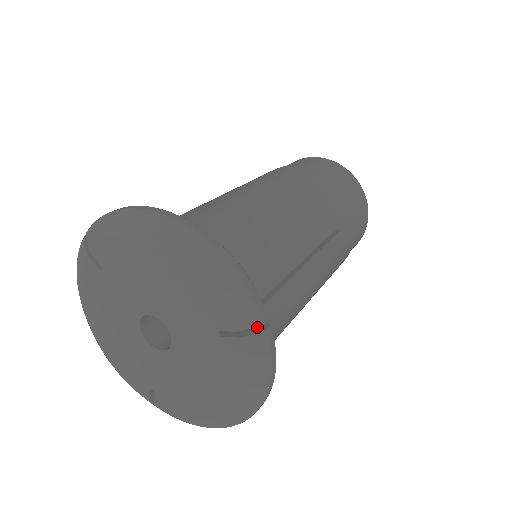
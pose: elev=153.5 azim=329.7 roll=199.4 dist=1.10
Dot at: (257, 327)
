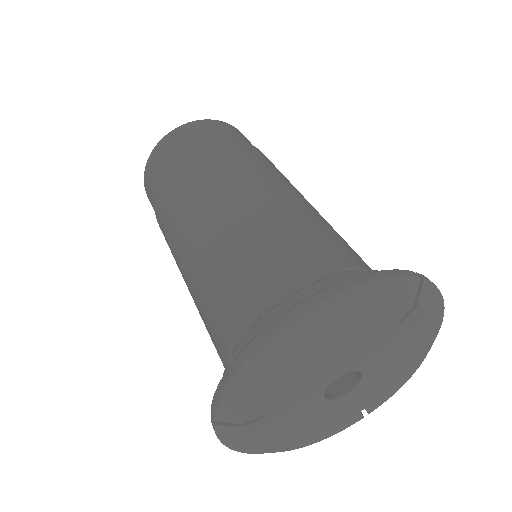
Dot at: occluded
